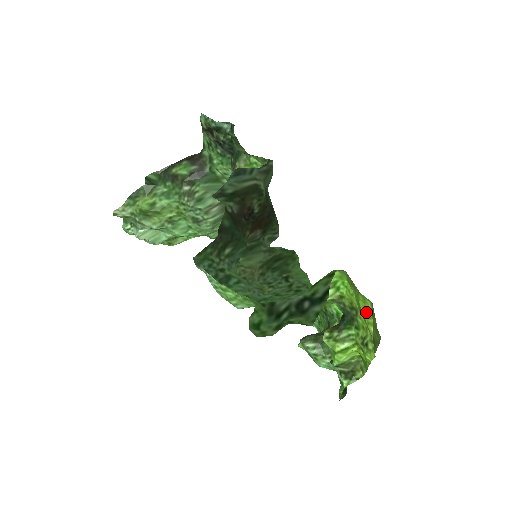
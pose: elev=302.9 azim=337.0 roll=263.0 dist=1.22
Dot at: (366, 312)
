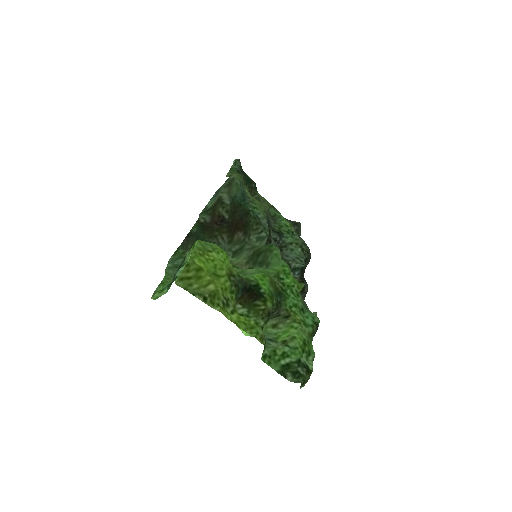
Dot at: (208, 271)
